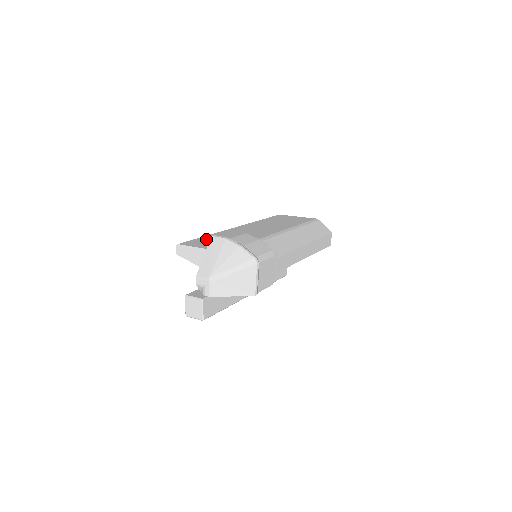
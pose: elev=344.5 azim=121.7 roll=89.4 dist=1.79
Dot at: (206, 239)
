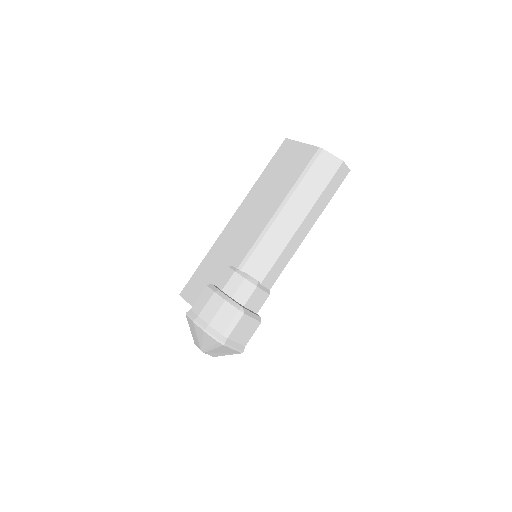
Dot at: (200, 274)
